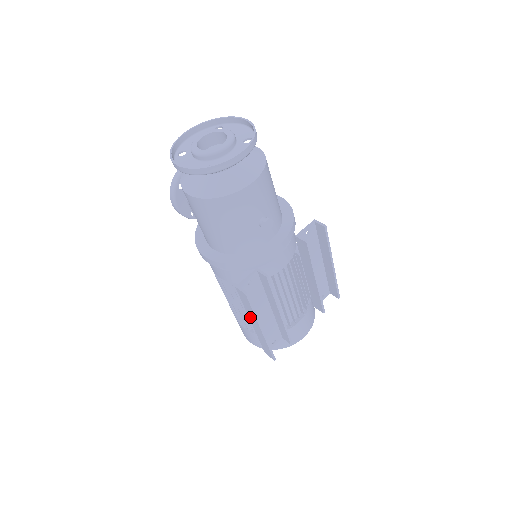
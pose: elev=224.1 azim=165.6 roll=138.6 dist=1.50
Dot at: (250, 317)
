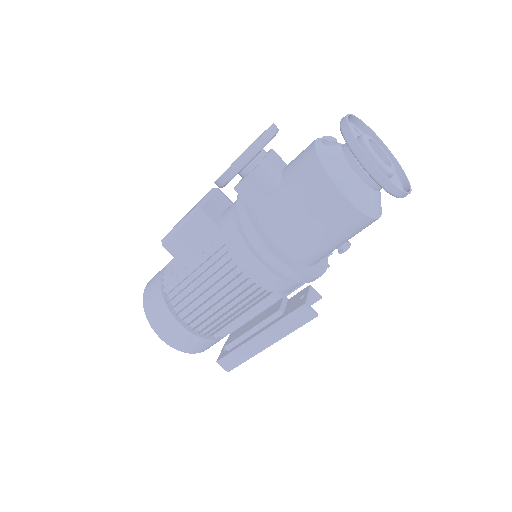
Dot at: (269, 331)
